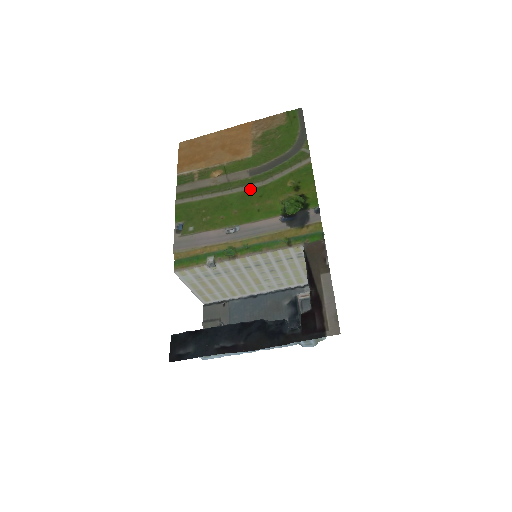
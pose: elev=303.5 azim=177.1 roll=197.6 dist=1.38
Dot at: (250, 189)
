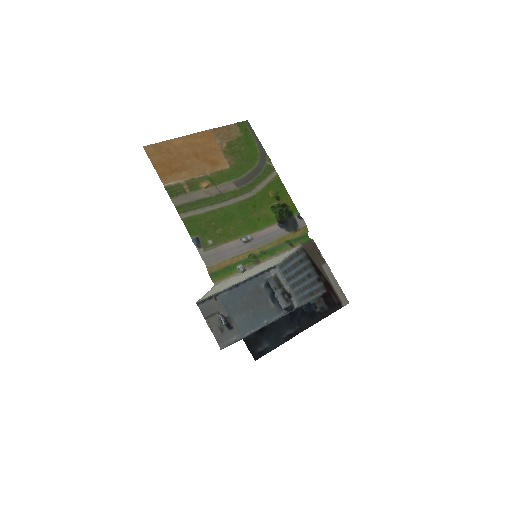
Dot at: (243, 200)
